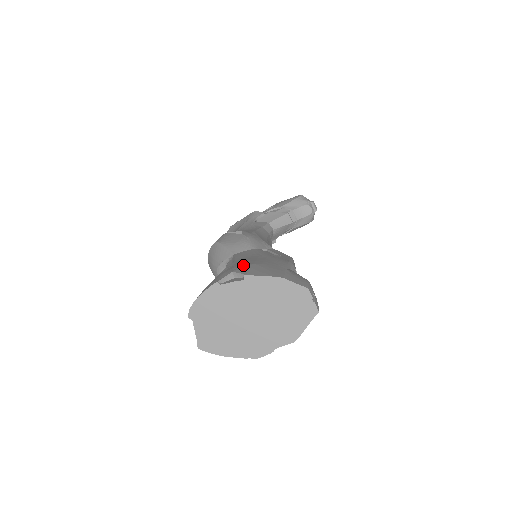
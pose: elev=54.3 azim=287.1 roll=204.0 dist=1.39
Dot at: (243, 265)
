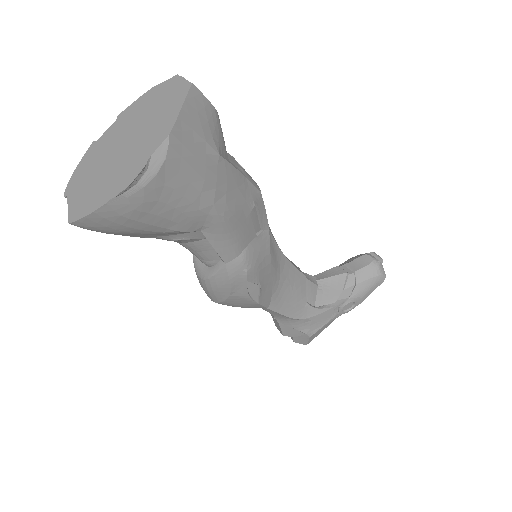
Dot at: occluded
